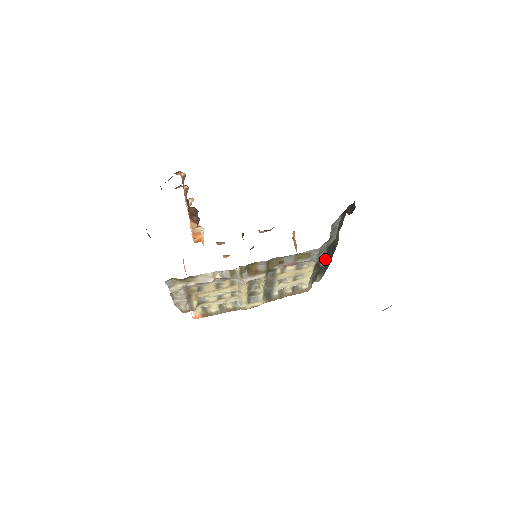
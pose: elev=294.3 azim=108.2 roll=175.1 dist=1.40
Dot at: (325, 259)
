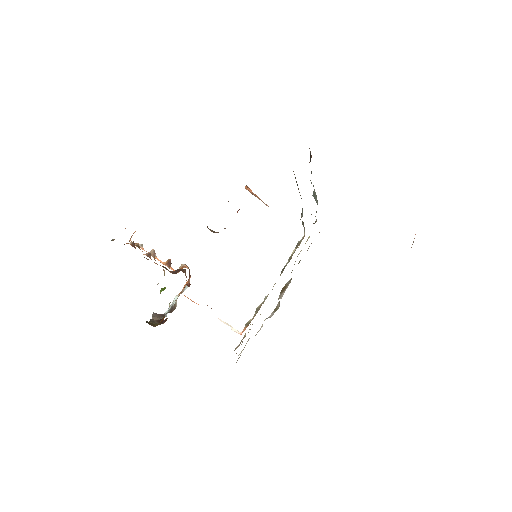
Dot at: occluded
